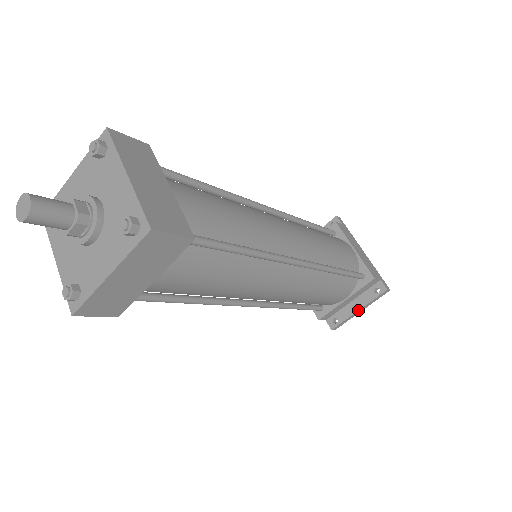
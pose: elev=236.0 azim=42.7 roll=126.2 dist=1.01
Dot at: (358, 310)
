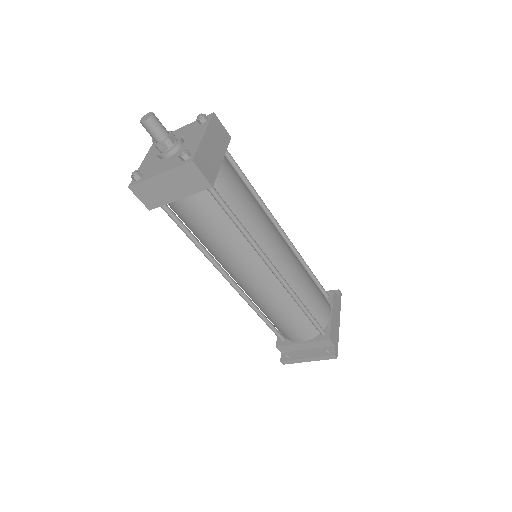
Dot at: (306, 358)
